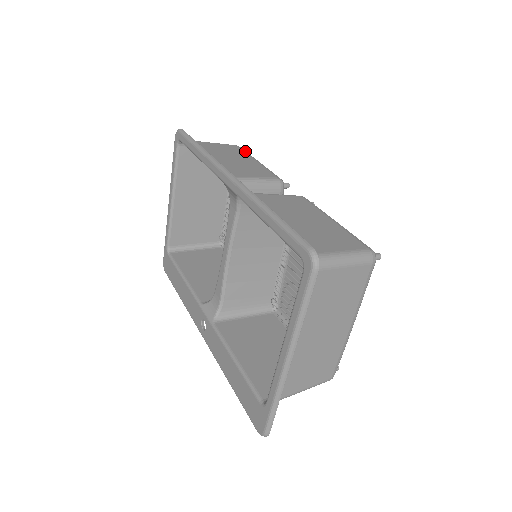
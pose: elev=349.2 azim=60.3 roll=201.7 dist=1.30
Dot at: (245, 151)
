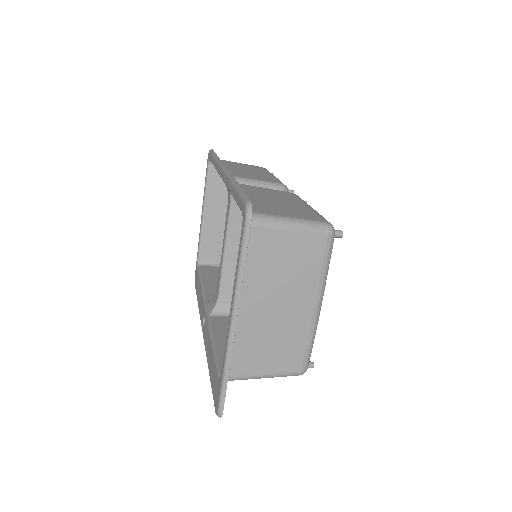
Dot at: (267, 170)
